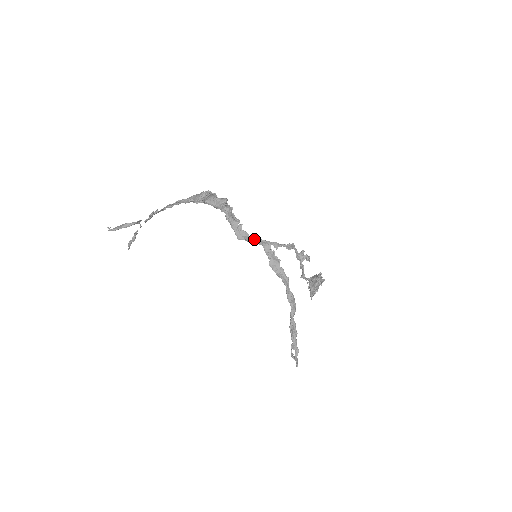
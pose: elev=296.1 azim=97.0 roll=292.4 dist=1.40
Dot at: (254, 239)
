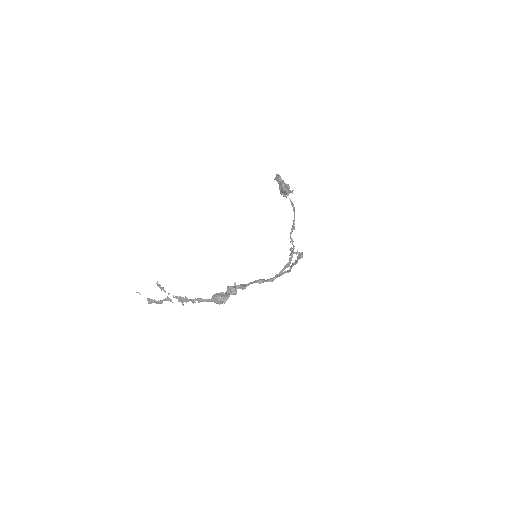
Dot at: occluded
